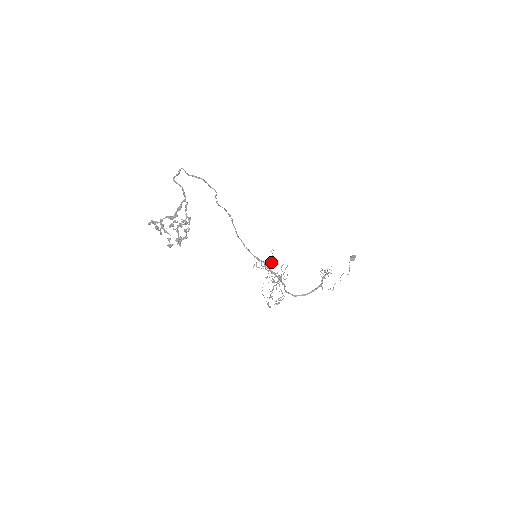
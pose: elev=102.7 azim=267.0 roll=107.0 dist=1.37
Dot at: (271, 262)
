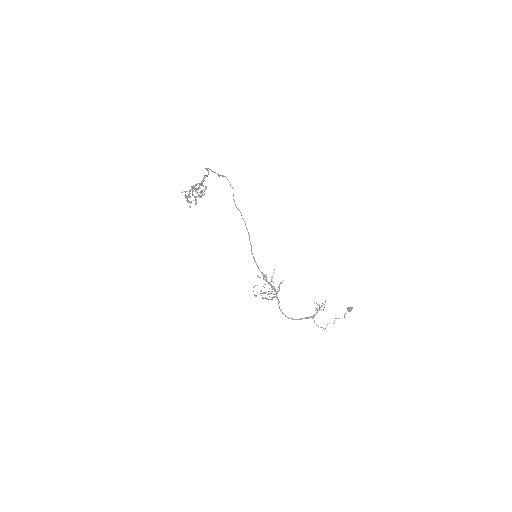
Dot at: occluded
